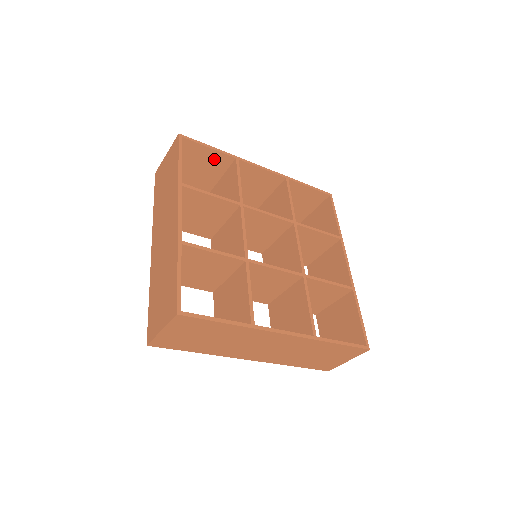
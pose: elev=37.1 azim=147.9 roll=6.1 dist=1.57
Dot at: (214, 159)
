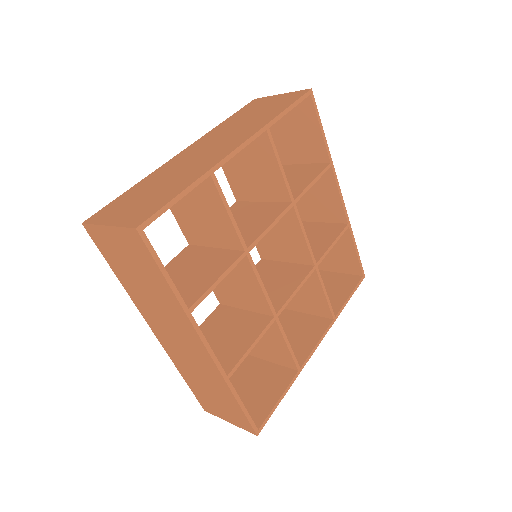
Dot at: occluded
